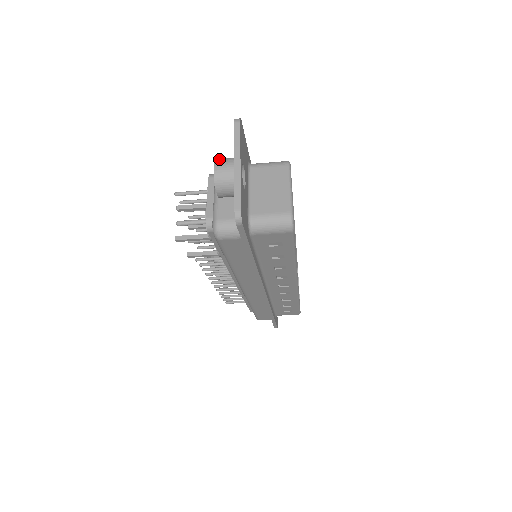
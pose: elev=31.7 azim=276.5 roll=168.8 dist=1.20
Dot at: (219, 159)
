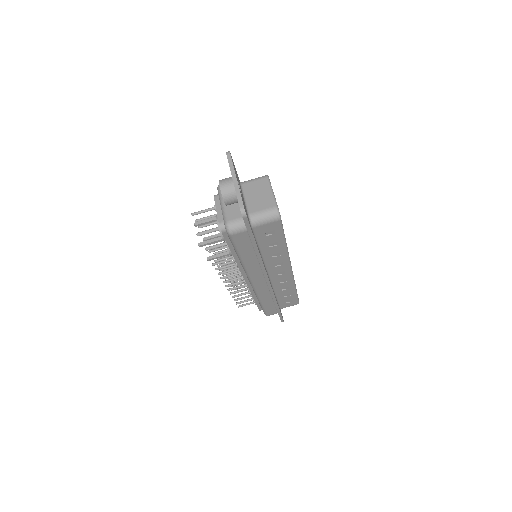
Dot at: occluded
